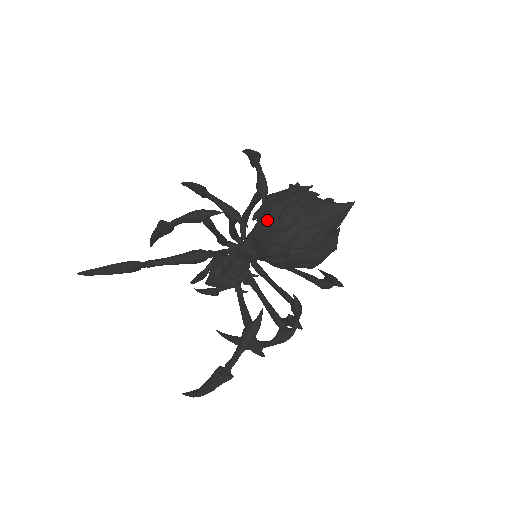
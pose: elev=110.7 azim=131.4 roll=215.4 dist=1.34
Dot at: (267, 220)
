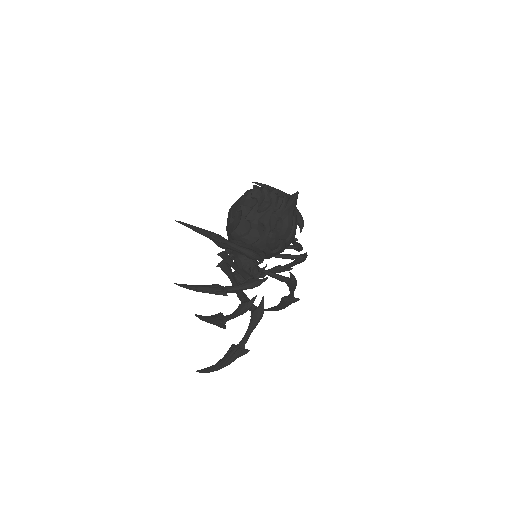
Dot at: (258, 251)
